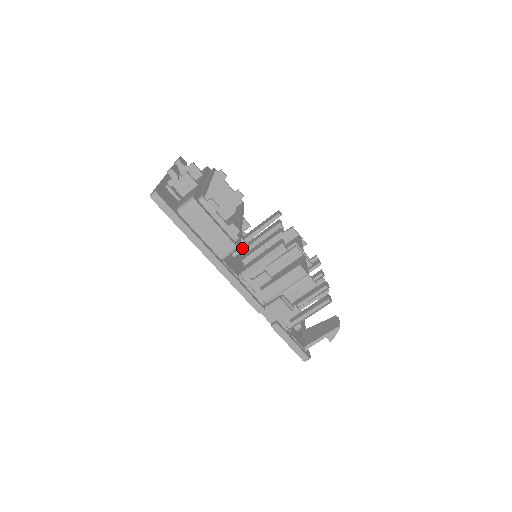
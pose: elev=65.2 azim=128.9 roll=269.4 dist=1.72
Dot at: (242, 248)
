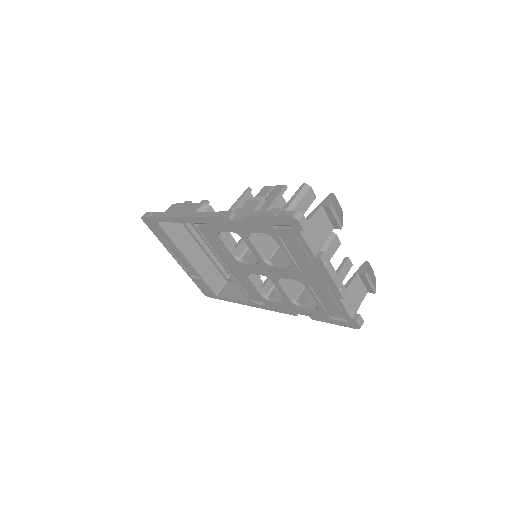
Dot at: occluded
